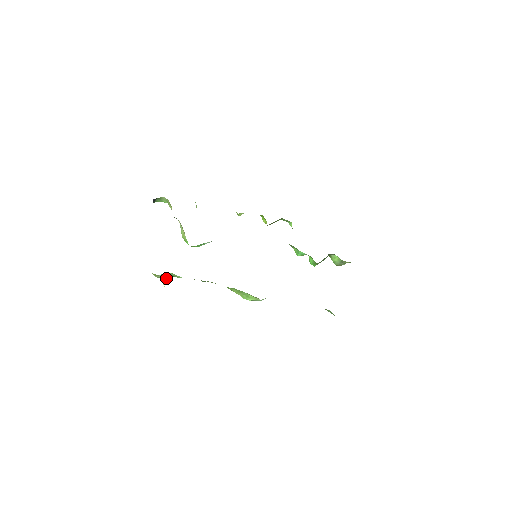
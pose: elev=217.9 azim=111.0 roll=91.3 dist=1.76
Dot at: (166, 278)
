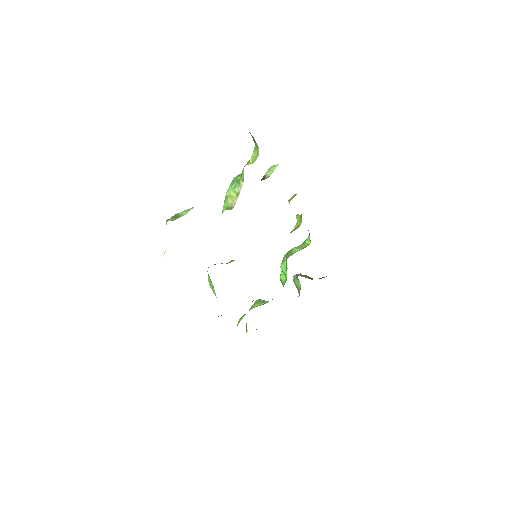
Dot at: occluded
